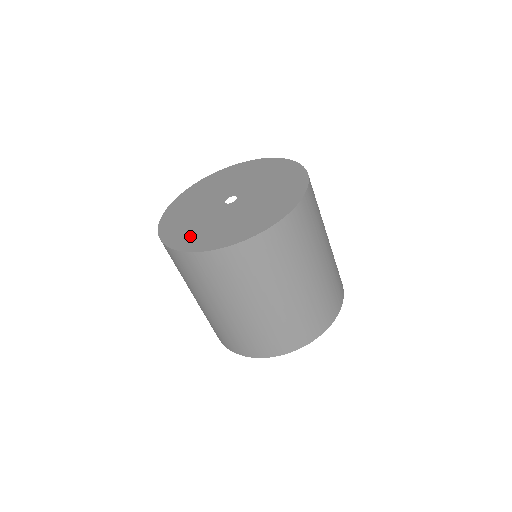
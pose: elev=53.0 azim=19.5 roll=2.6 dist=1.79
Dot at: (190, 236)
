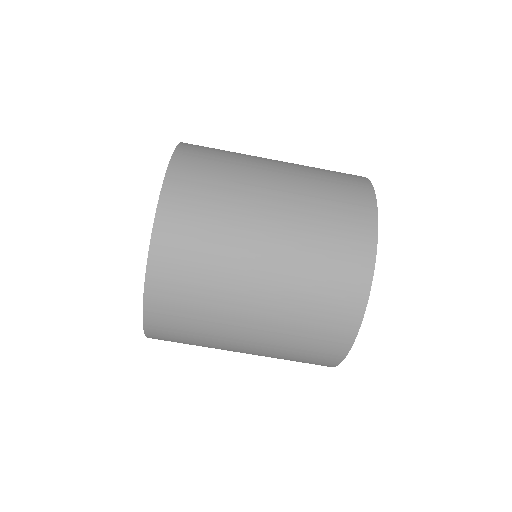
Dot at: occluded
